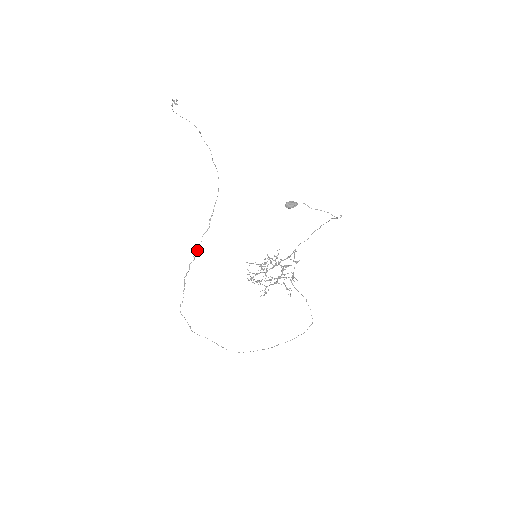
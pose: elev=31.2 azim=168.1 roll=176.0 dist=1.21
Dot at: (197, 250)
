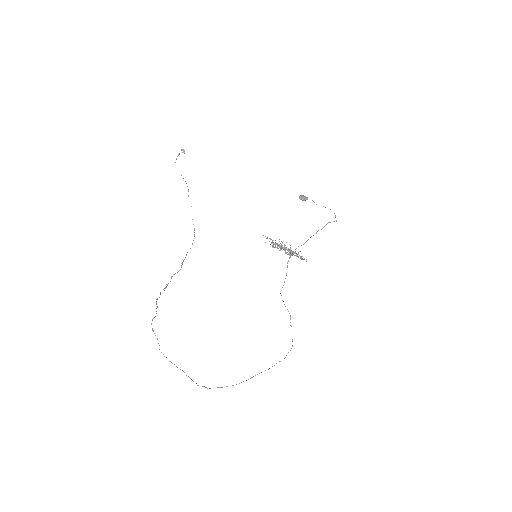
Dot at: (165, 287)
